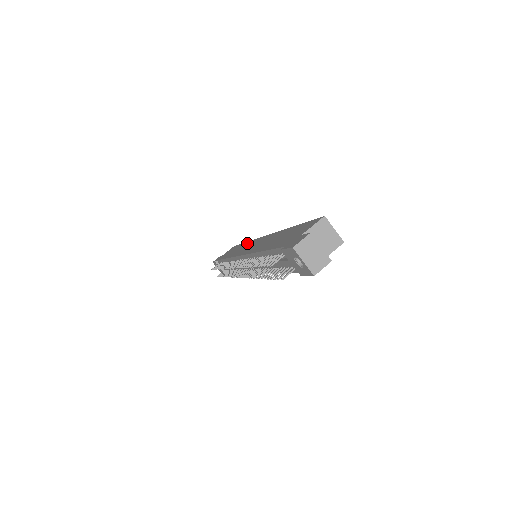
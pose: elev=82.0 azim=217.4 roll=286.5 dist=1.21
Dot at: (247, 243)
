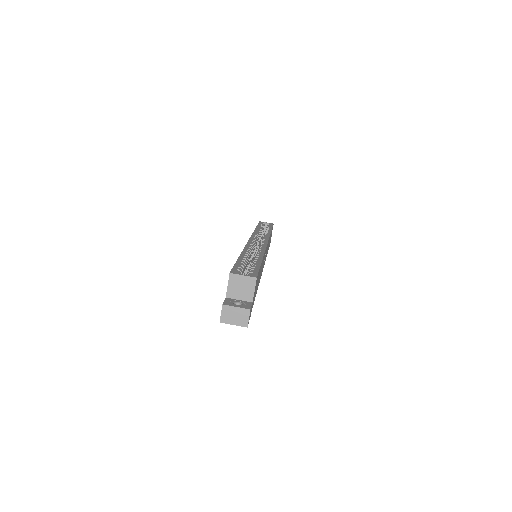
Dot at: occluded
